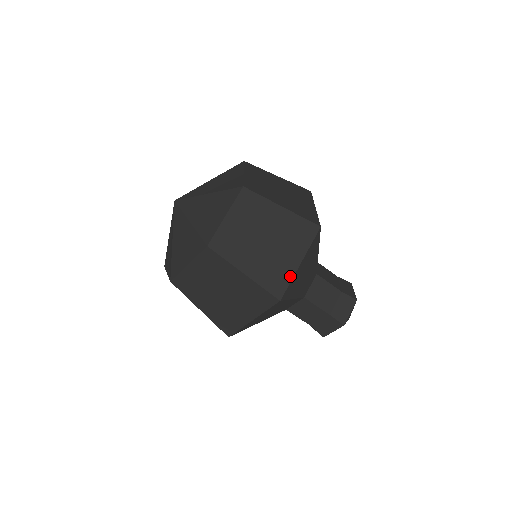
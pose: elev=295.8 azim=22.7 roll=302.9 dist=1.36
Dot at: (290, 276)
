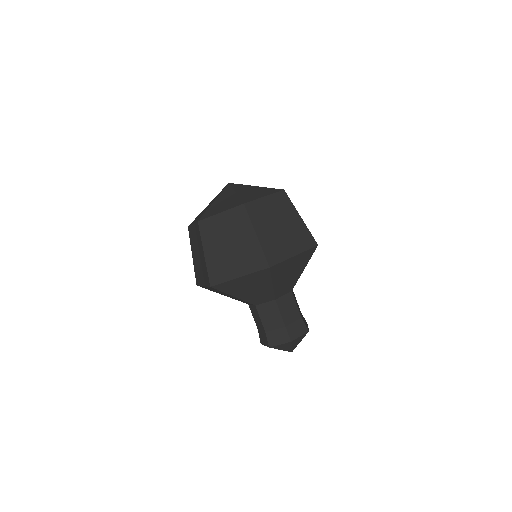
Dot at: (227, 279)
